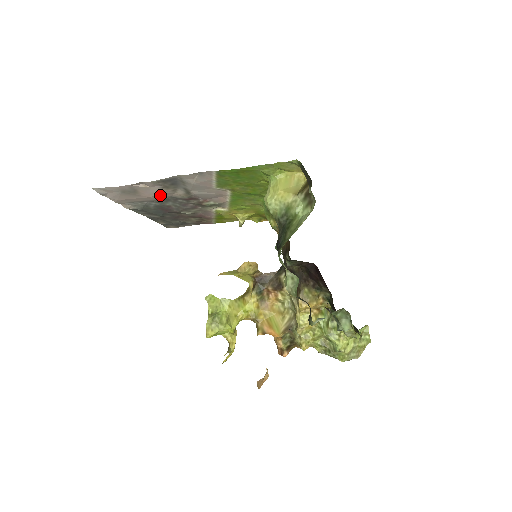
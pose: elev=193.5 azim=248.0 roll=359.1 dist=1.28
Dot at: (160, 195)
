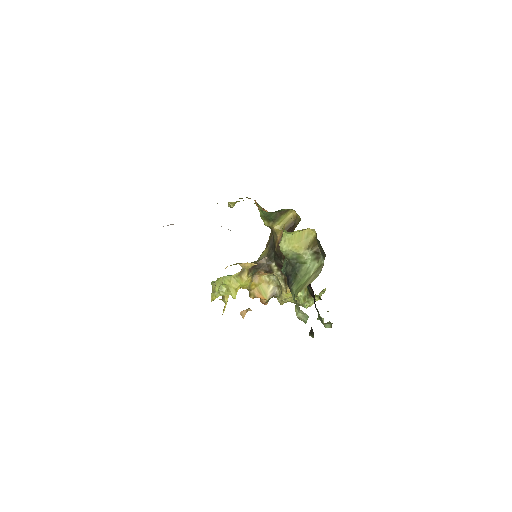
Dot at: occluded
